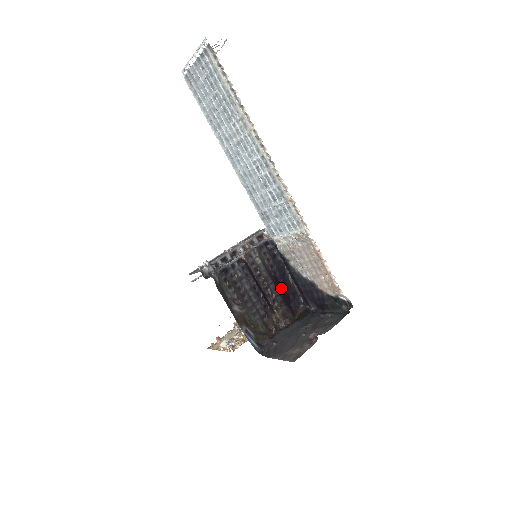
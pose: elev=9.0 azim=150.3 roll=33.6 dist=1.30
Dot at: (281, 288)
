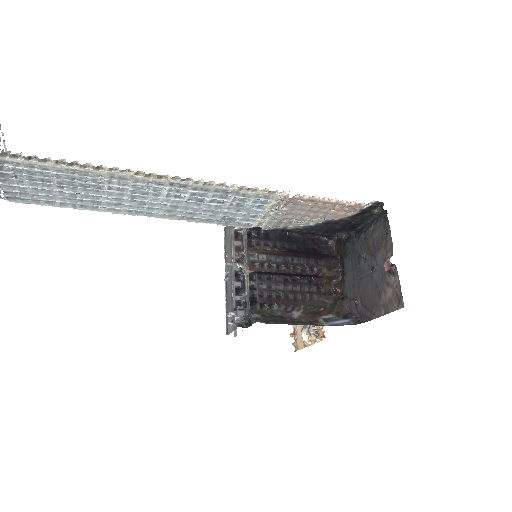
Dot at: (301, 252)
